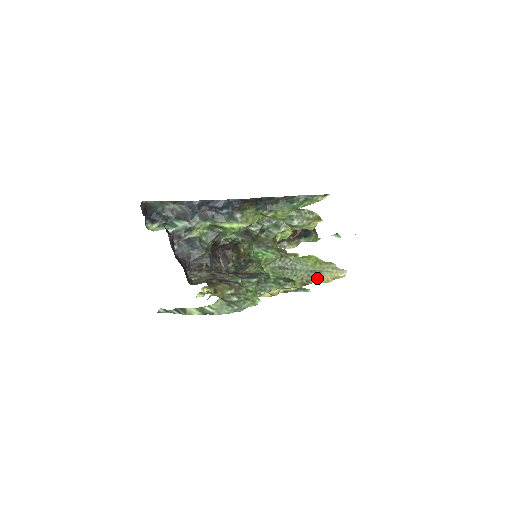
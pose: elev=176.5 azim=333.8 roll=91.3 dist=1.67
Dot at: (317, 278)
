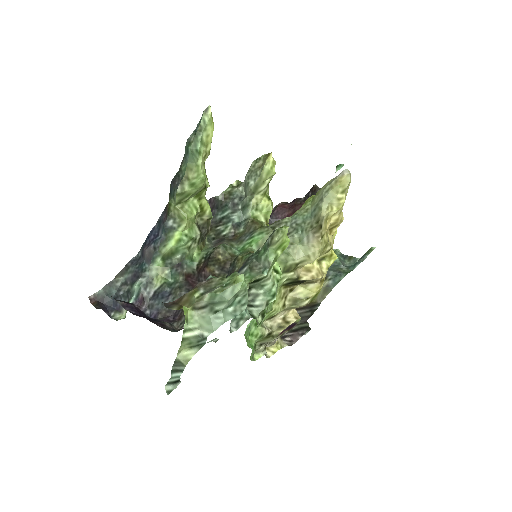
Dot at: (322, 208)
